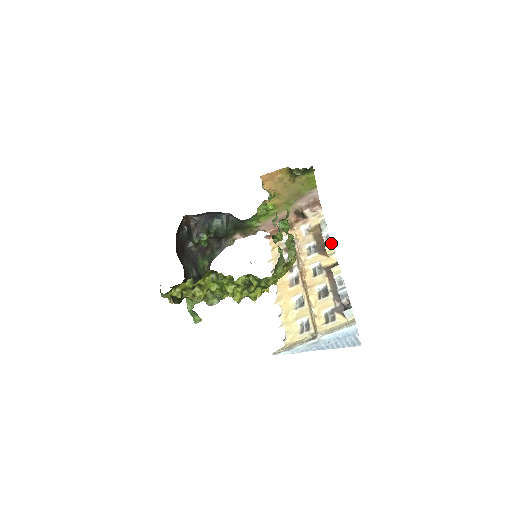
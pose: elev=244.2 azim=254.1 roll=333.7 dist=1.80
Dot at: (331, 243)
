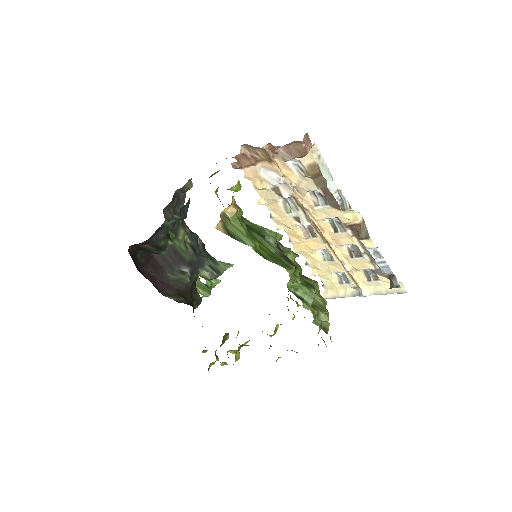
Dot at: (349, 209)
